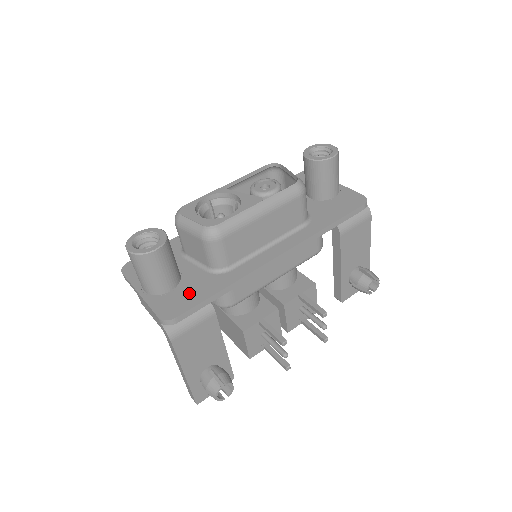
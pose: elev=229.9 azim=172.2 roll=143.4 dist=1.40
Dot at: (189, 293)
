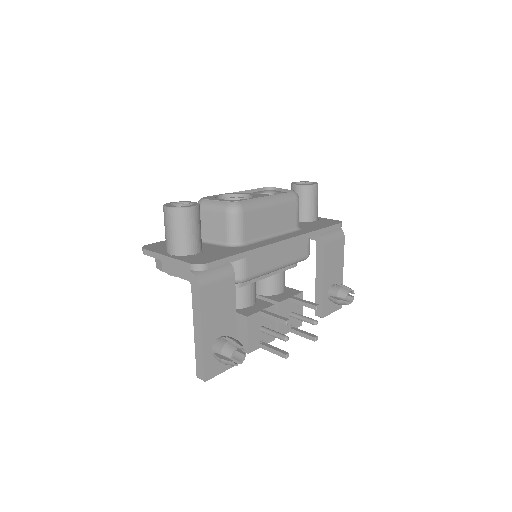
Dot at: (213, 254)
